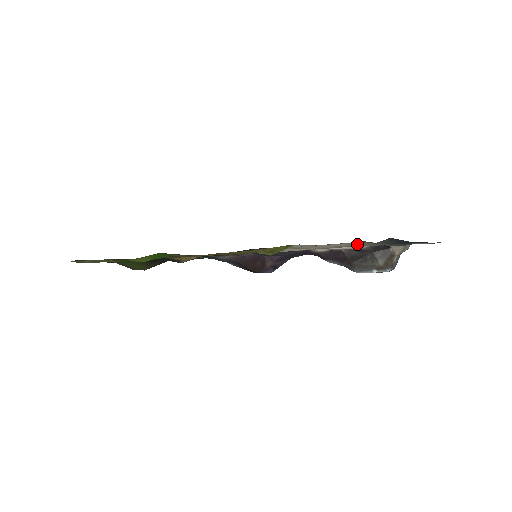
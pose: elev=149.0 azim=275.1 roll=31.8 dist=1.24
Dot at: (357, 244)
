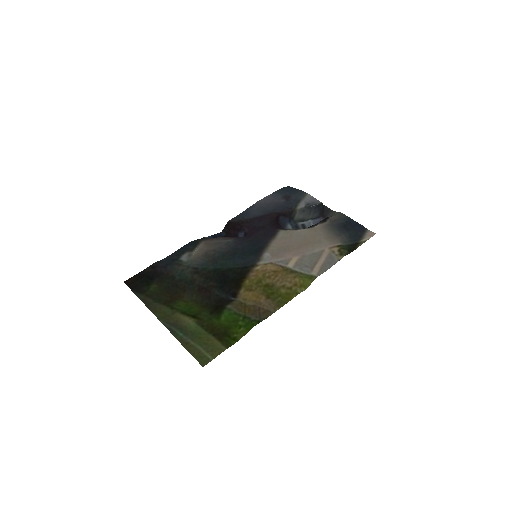
Dot at: (330, 244)
